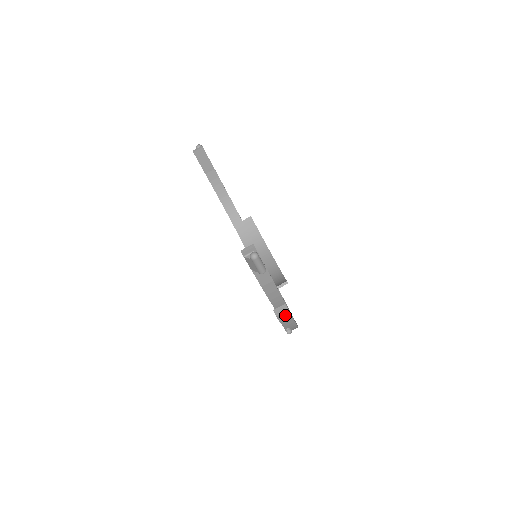
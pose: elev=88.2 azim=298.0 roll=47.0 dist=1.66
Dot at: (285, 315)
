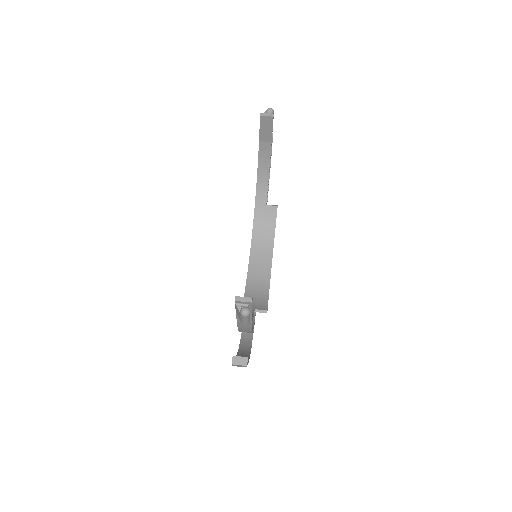
Dot at: (241, 366)
